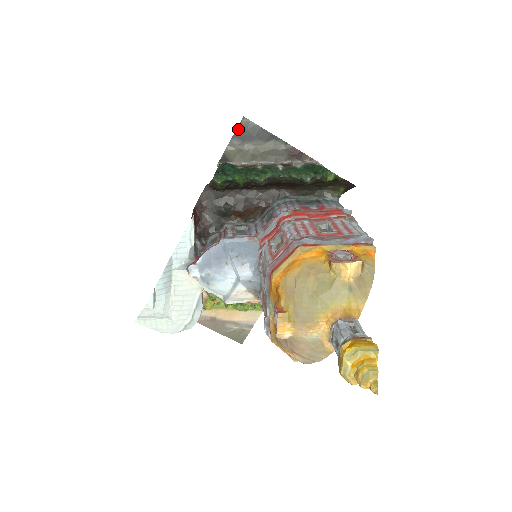
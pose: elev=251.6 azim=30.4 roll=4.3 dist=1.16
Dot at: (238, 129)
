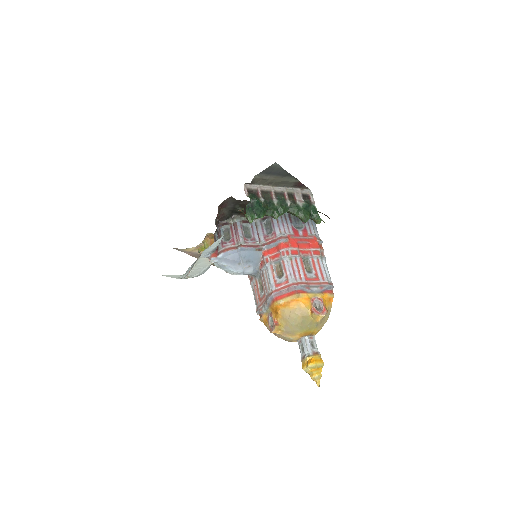
Dot at: (268, 168)
